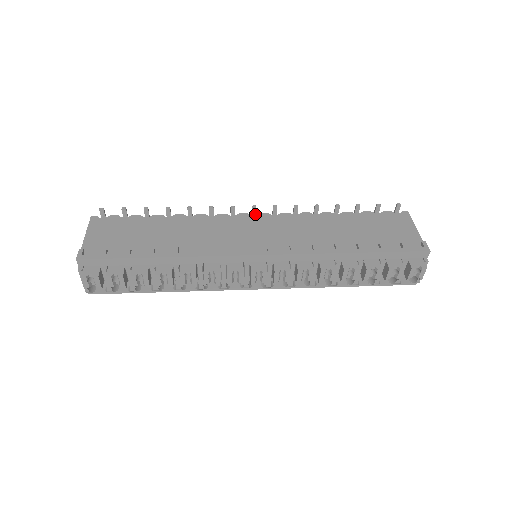
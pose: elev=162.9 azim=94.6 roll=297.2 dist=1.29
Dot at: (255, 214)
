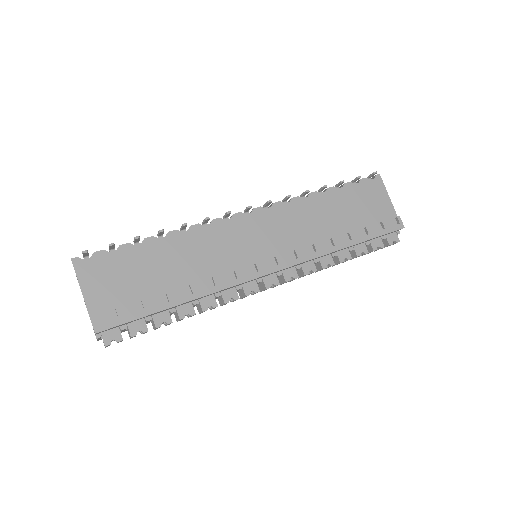
Dot at: (248, 210)
